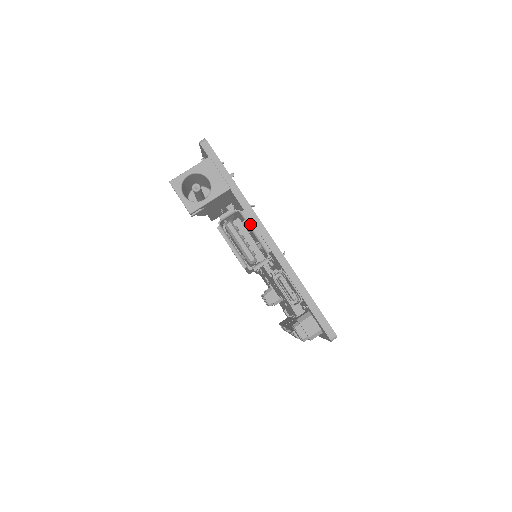
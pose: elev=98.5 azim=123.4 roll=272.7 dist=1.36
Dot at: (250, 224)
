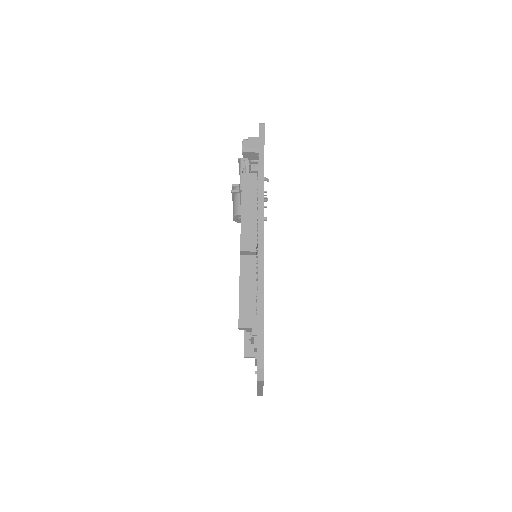
Dot at: occluded
